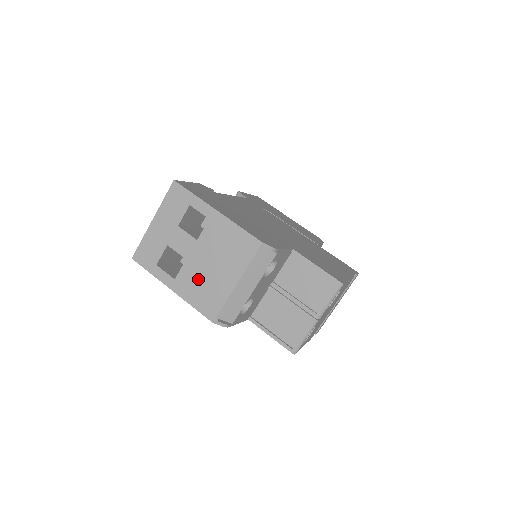
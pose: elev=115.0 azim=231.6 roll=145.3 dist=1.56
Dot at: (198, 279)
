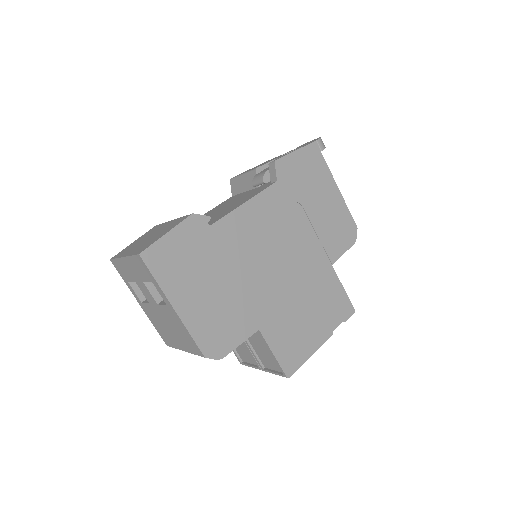
Dot at: (158, 320)
